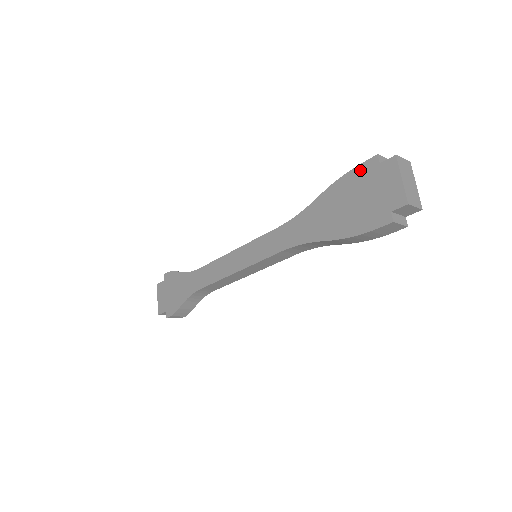
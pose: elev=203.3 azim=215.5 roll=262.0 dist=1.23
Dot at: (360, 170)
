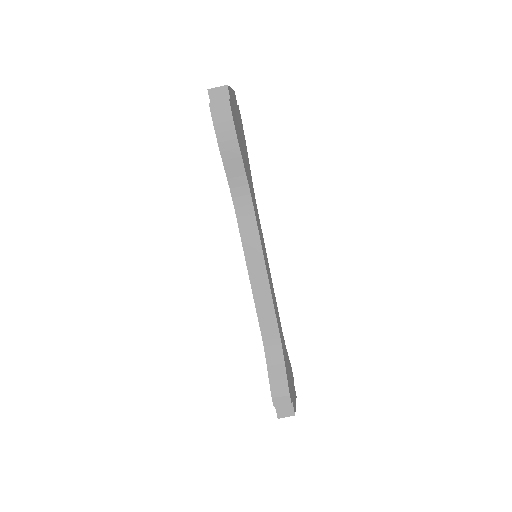
Dot at: occluded
